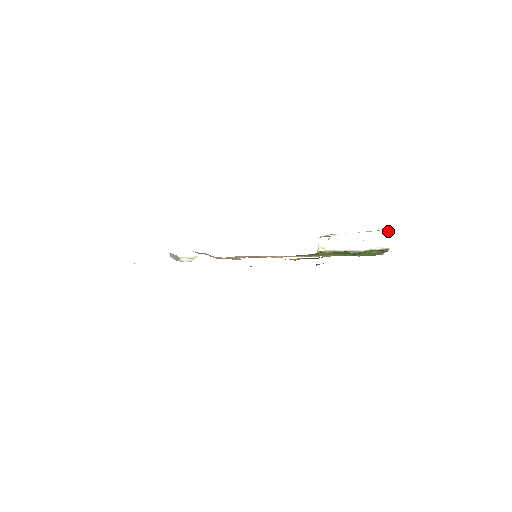
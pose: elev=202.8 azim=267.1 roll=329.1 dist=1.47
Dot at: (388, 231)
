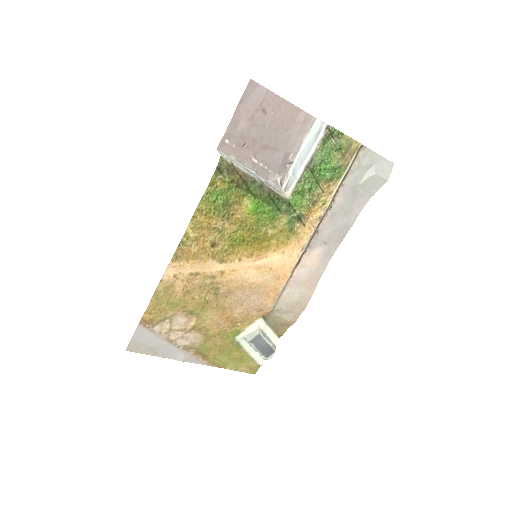
Dot at: (316, 121)
